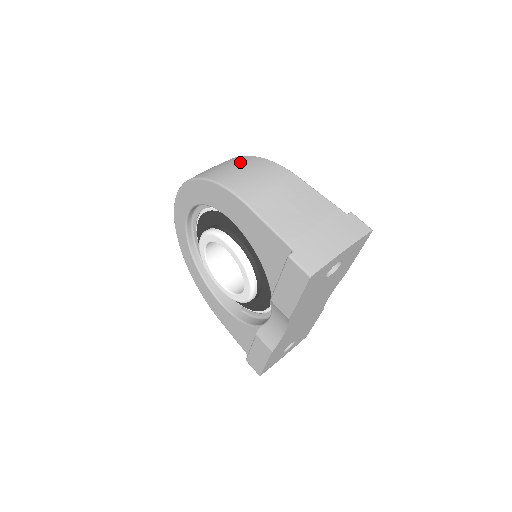
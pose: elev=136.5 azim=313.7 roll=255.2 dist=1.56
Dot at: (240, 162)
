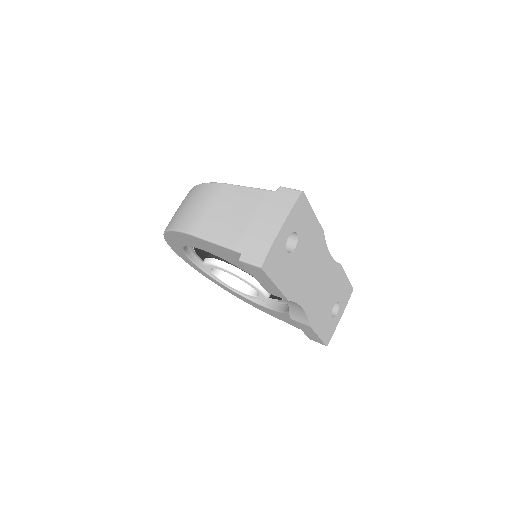
Dot at: (186, 199)
